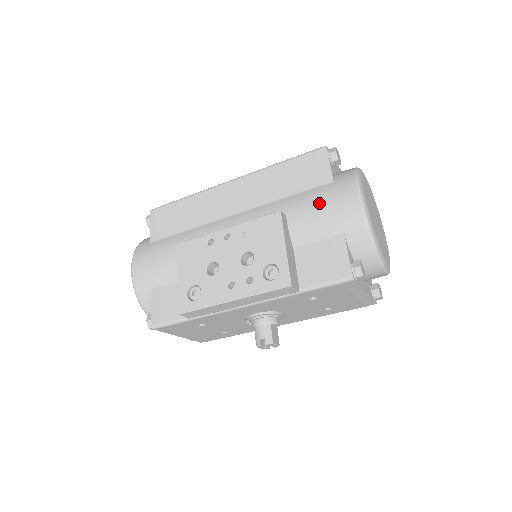
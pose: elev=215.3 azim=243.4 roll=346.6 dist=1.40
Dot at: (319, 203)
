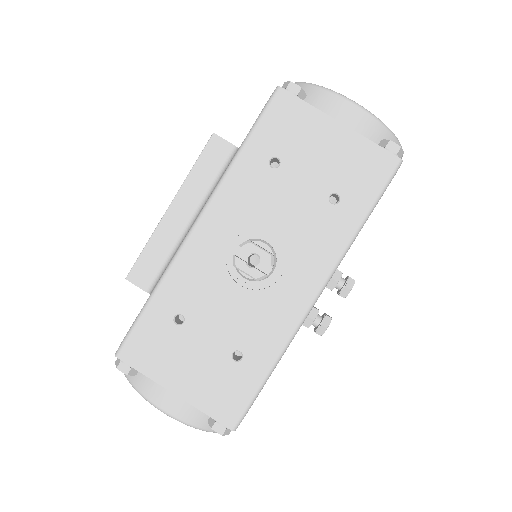
Dot at: occluded
